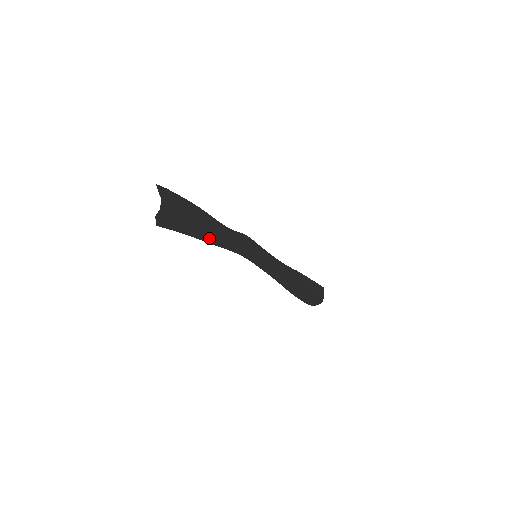
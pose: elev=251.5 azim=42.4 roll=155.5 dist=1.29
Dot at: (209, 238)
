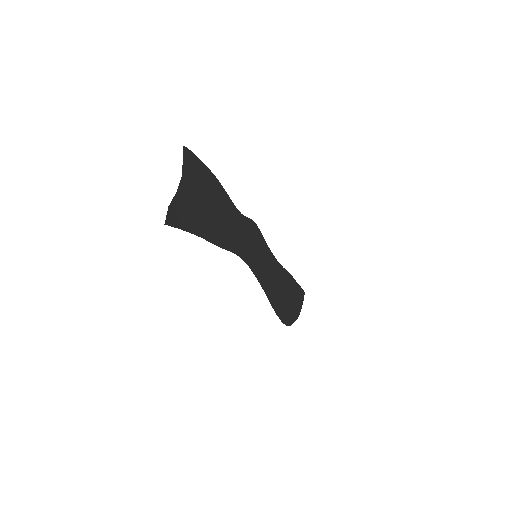
Dot at: (217, 235)
